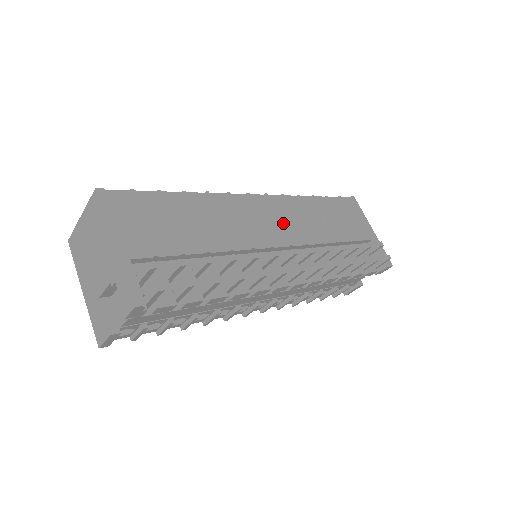
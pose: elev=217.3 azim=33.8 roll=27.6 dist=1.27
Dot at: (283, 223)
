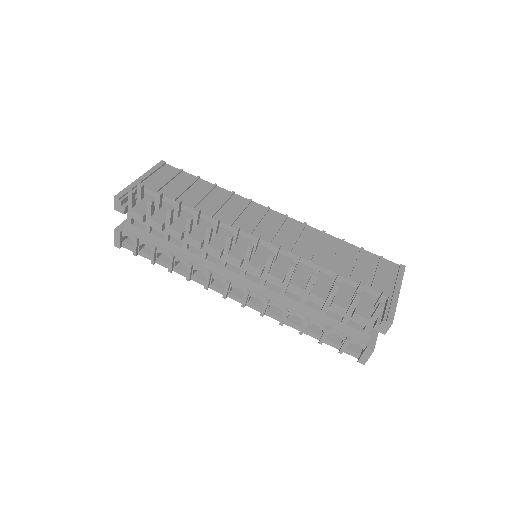
Dot at: (282, 233)
